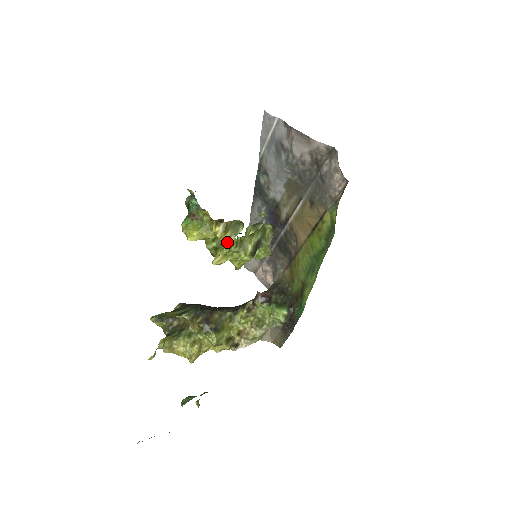
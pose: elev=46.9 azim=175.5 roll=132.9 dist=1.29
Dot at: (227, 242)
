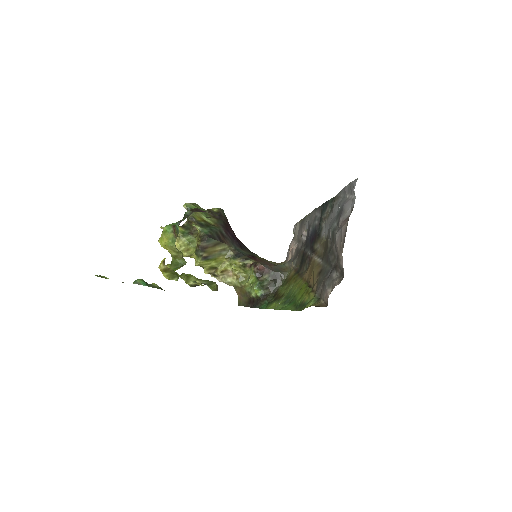
Dot at: (165, 275)
